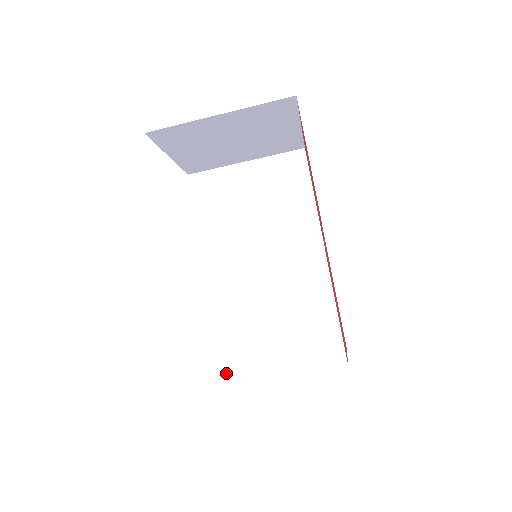
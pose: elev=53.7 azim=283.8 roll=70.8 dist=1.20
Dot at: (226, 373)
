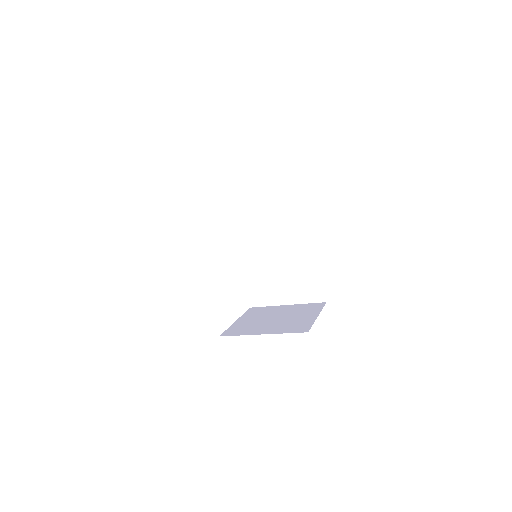
Dot at: (248, 302)
